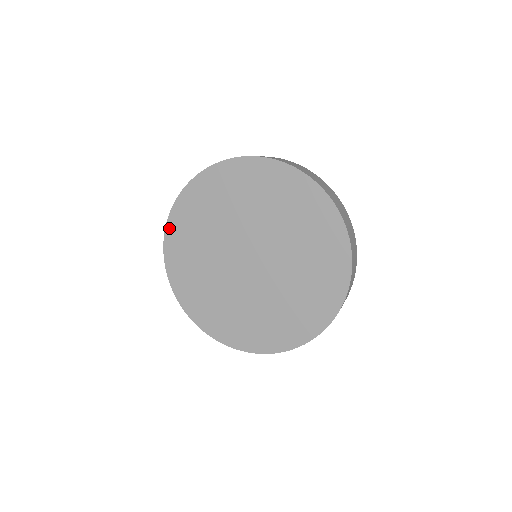
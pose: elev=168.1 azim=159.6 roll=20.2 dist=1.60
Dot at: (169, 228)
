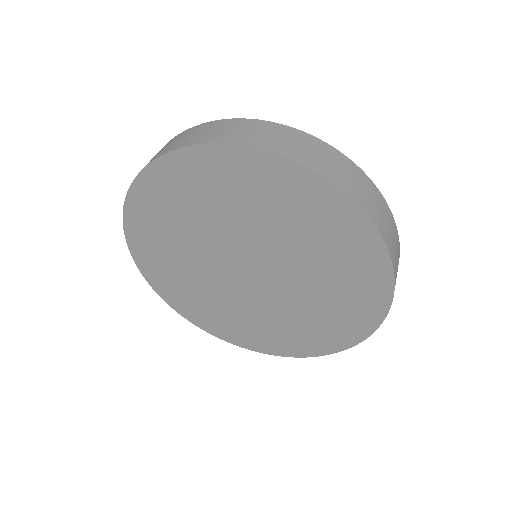
Dot at: (183, 155)
